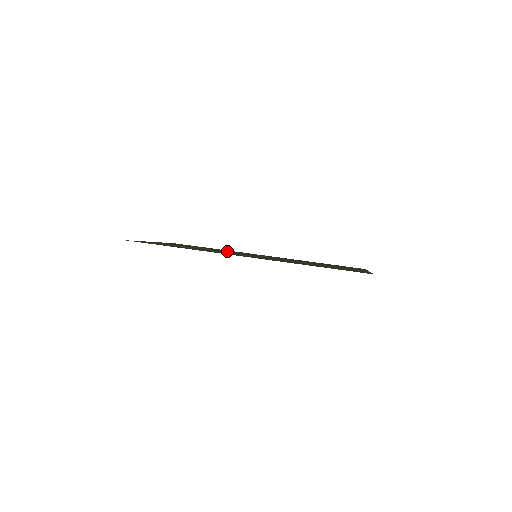
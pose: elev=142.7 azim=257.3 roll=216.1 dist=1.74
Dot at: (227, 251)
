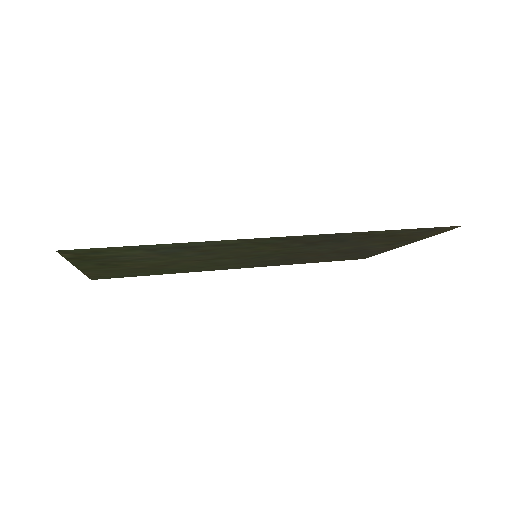
Dot at: (199, 264)
